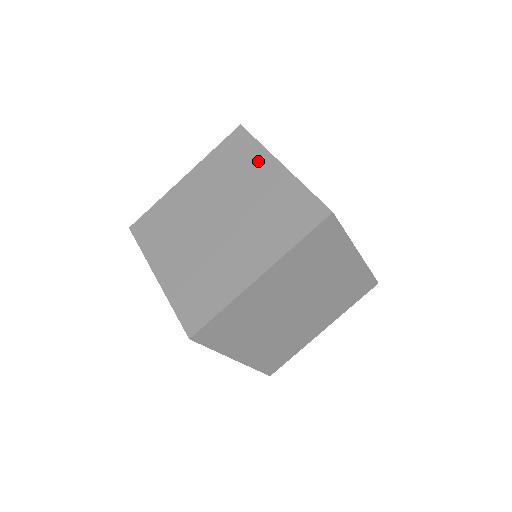
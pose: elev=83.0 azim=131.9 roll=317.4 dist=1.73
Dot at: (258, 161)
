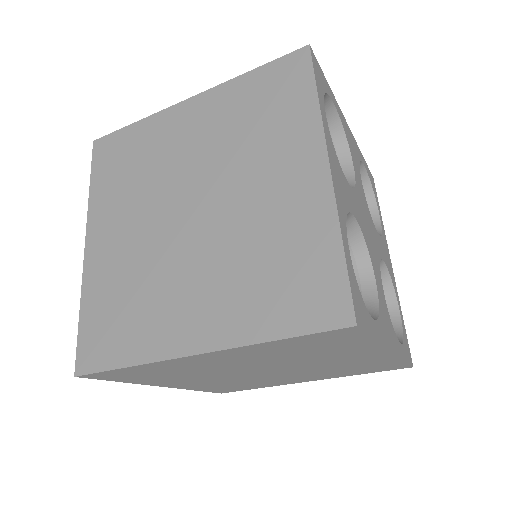
Dot at: (359, 351)
